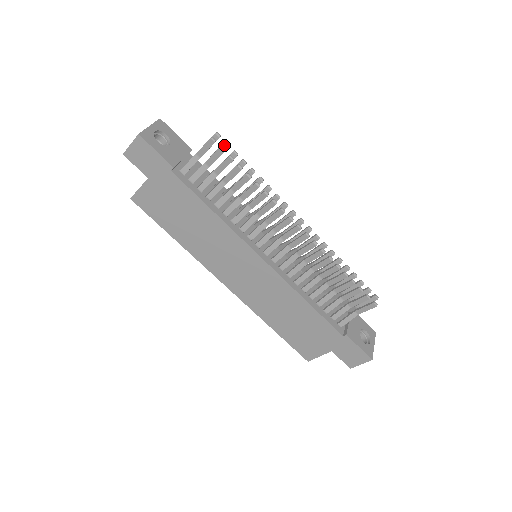
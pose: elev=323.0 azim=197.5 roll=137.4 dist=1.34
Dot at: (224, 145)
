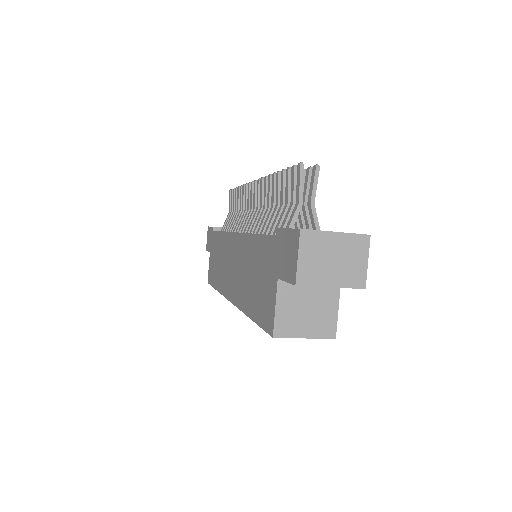
Dot at: occluded
